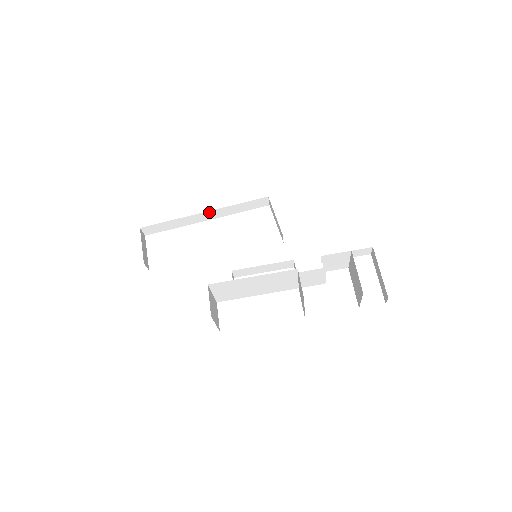
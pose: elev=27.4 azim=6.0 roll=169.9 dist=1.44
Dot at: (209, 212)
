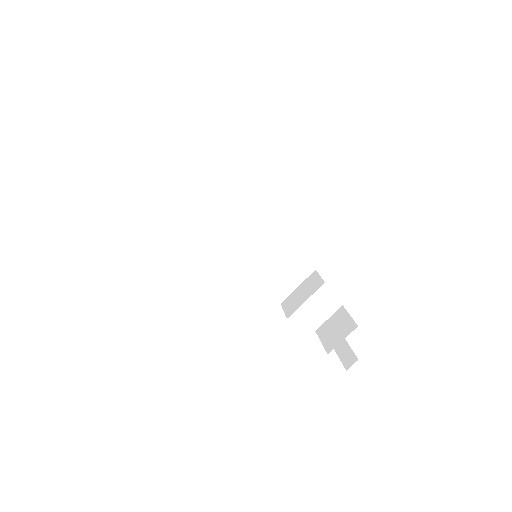
Dot at: (222, 211)
